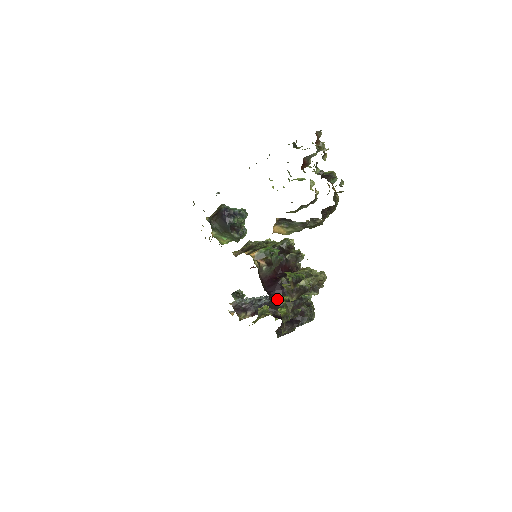
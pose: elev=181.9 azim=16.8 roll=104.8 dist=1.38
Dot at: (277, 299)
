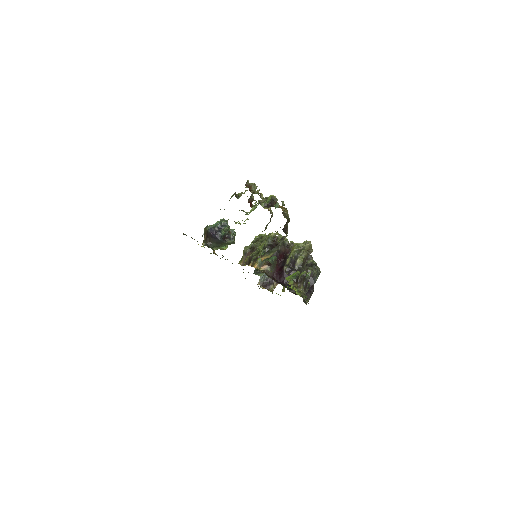
Dot at: occluded
